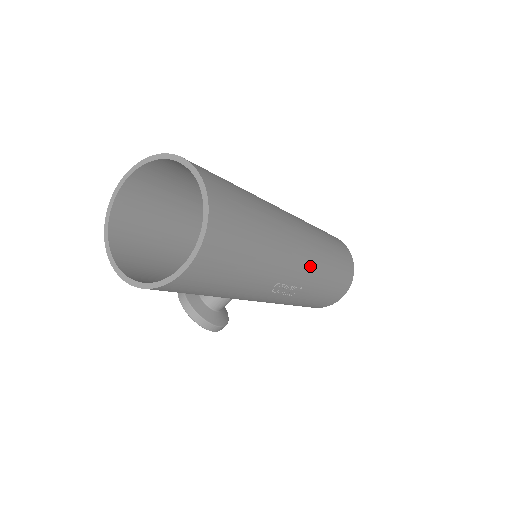
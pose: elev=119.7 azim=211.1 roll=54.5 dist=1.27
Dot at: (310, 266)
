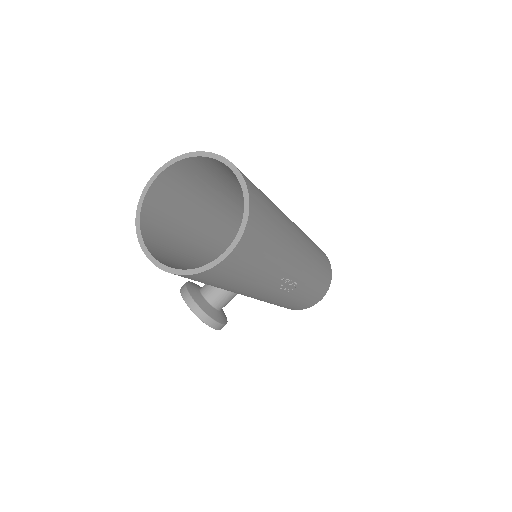
Dot at: (306, 264)
